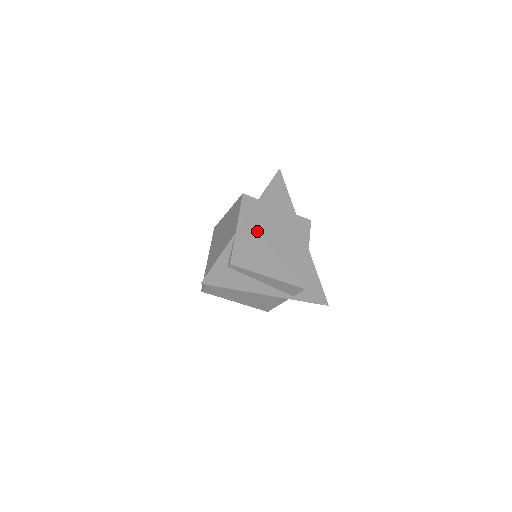
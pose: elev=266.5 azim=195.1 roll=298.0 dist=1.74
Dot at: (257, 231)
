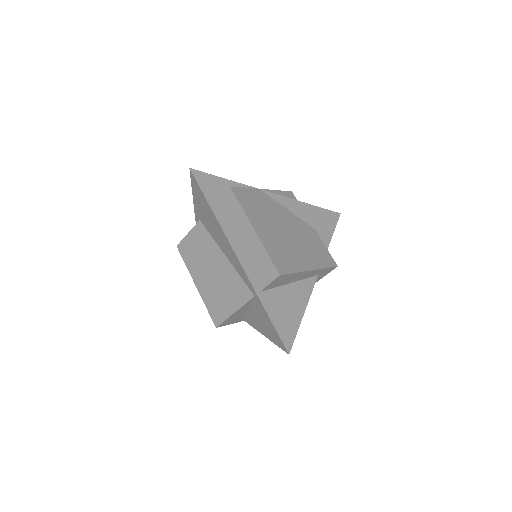
Dot at: (278, 210)
